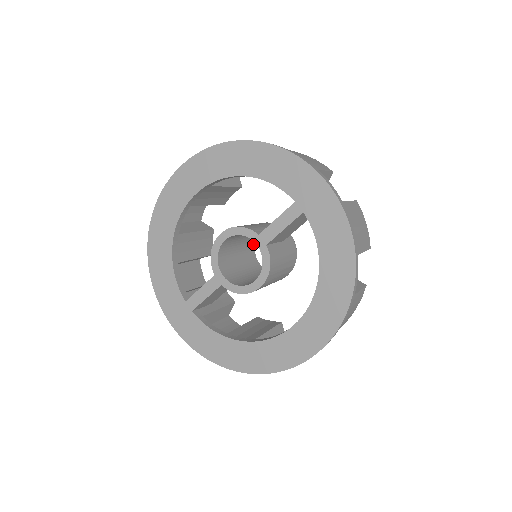
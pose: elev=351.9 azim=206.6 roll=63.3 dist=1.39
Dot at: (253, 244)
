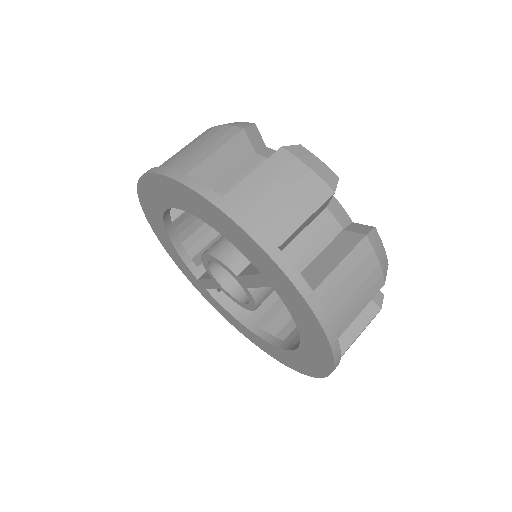
Dot at: occluded
